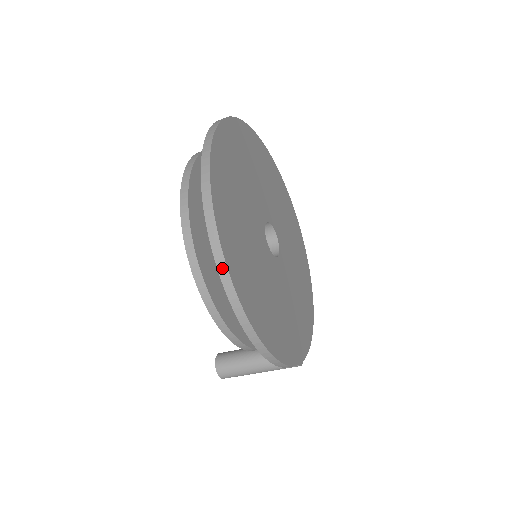
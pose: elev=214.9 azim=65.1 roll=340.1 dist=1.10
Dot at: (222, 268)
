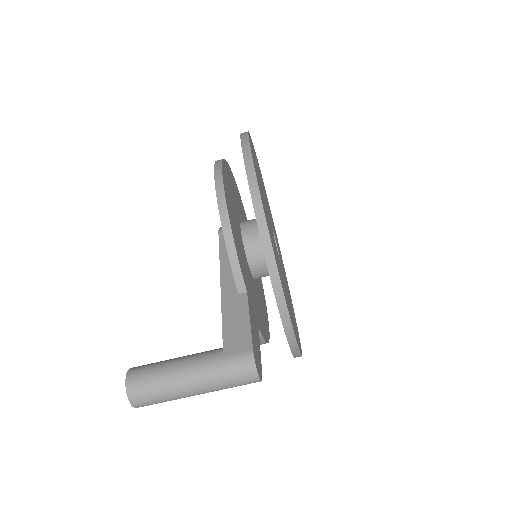
Dot at: occluded
